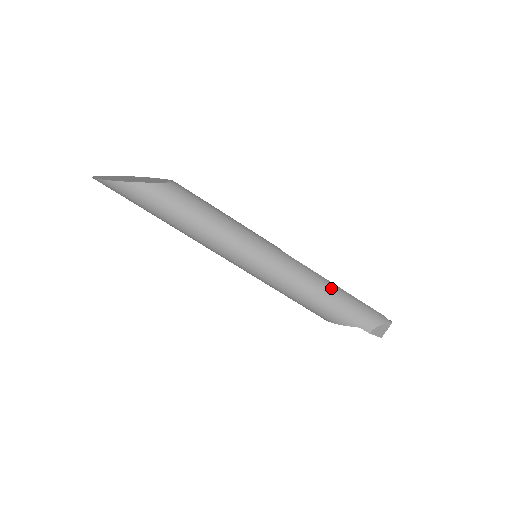
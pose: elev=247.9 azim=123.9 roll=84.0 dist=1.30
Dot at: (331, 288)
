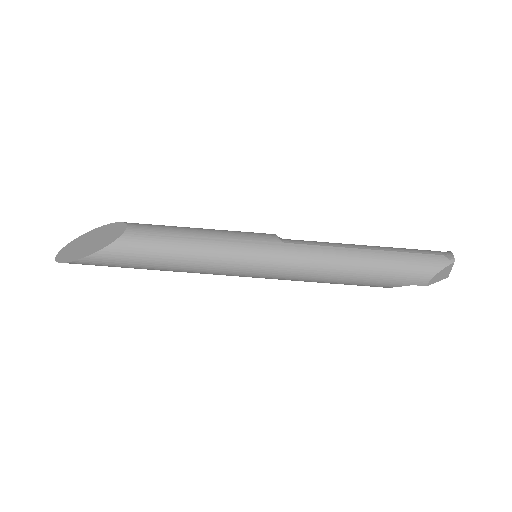
Dot at: (357, 259)
